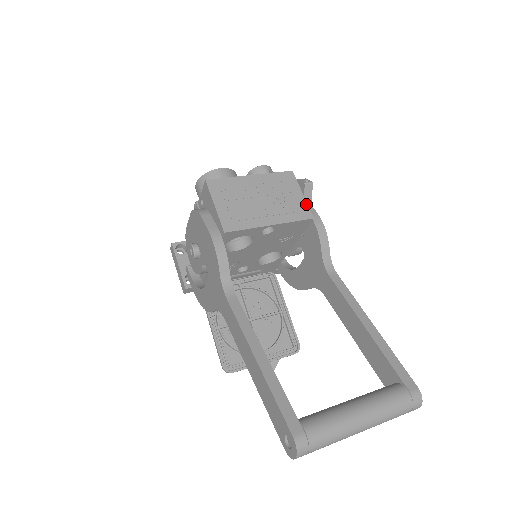
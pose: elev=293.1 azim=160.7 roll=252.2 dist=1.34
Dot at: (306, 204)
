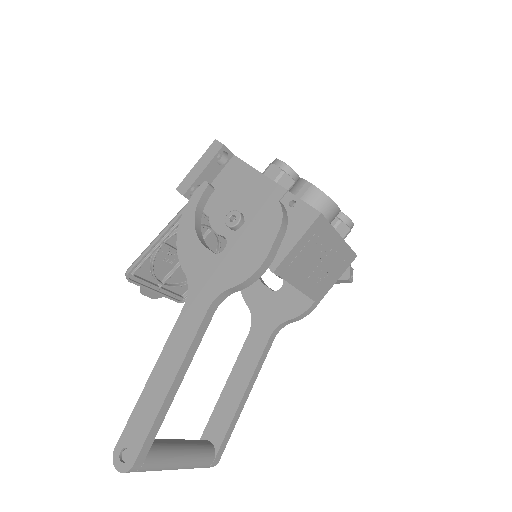
Dot at: (329, 289)
